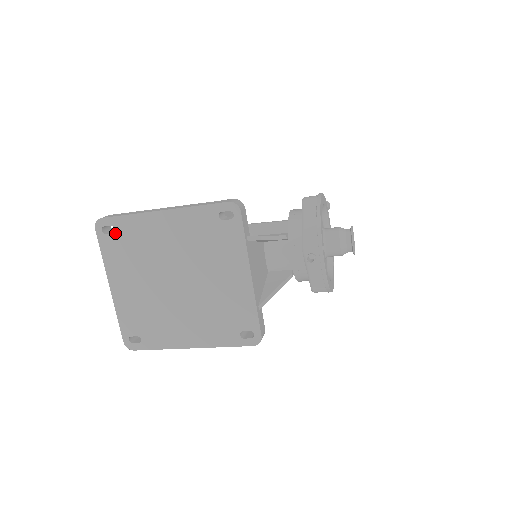
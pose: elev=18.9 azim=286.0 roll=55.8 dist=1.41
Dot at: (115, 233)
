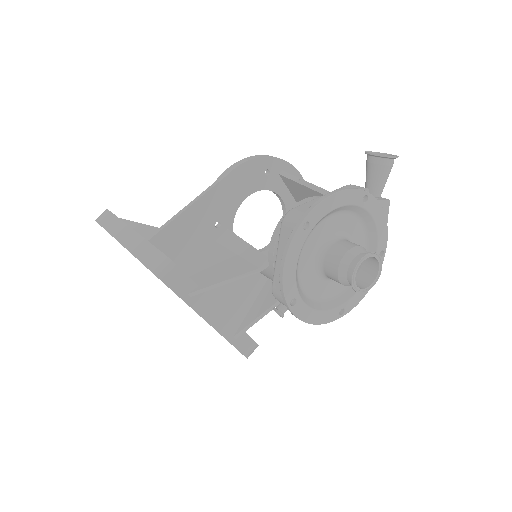
Dot at: occluded
